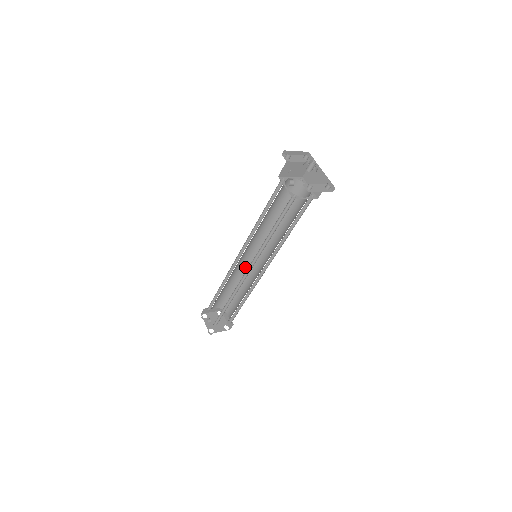
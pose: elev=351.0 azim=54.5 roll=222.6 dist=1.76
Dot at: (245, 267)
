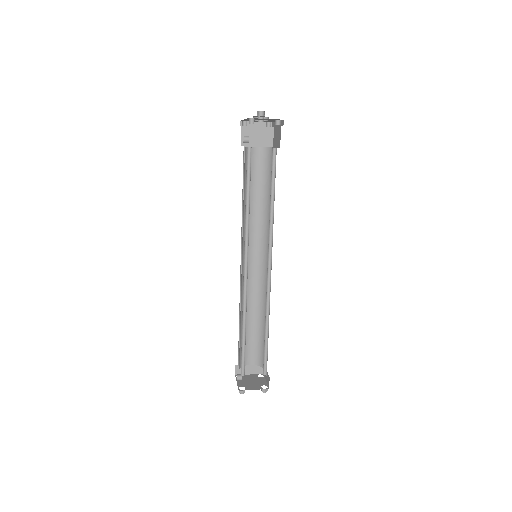
Dot at: (260, 287)
